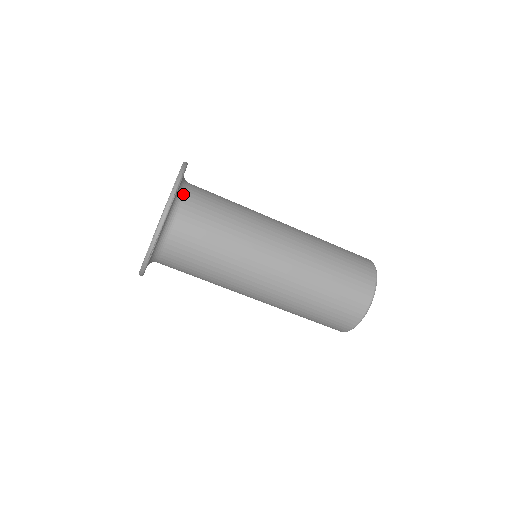
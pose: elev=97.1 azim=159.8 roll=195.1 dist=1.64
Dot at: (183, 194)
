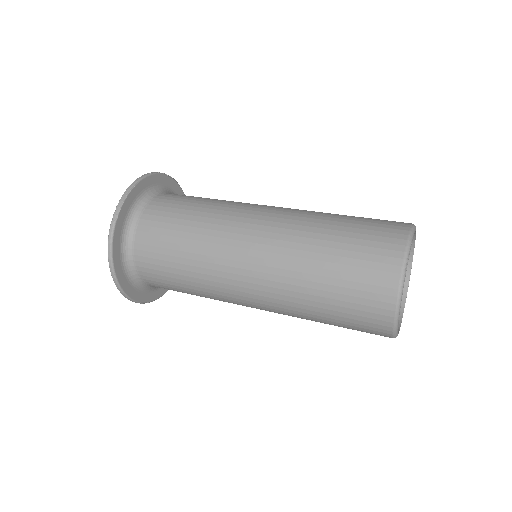
Dot at: (169, 193)
